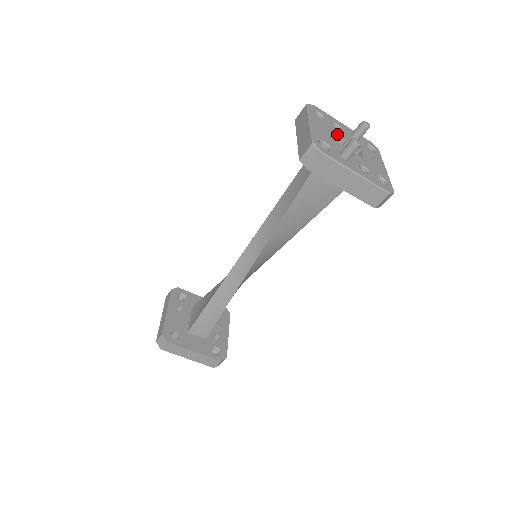
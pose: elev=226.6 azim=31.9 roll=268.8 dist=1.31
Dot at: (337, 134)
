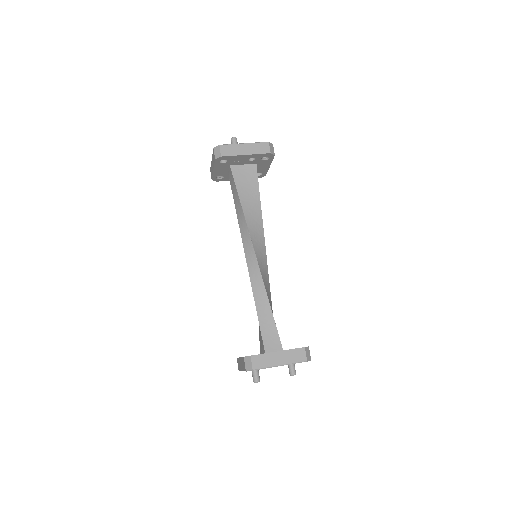
Dot at: occluded
